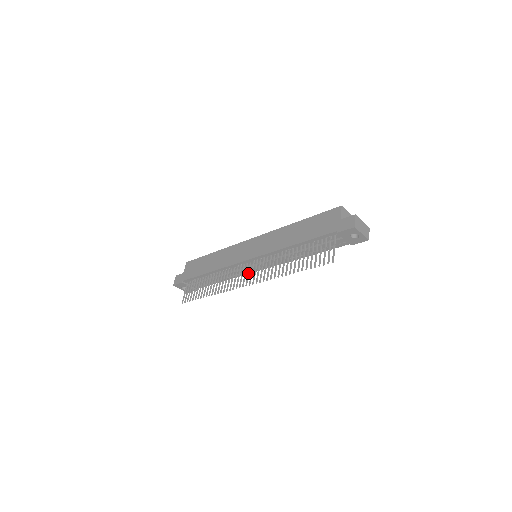
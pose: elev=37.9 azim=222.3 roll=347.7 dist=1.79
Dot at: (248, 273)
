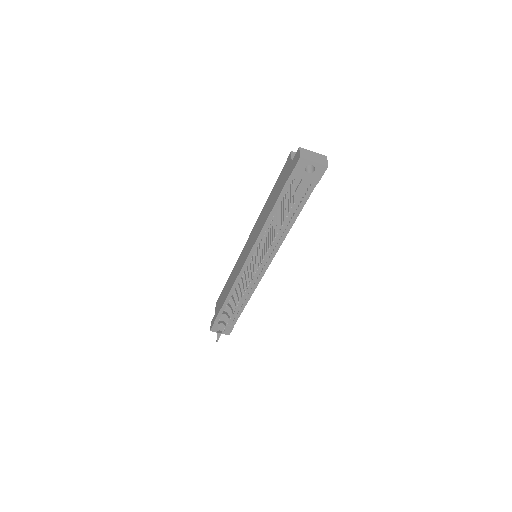
Dot at: (248, 273)
